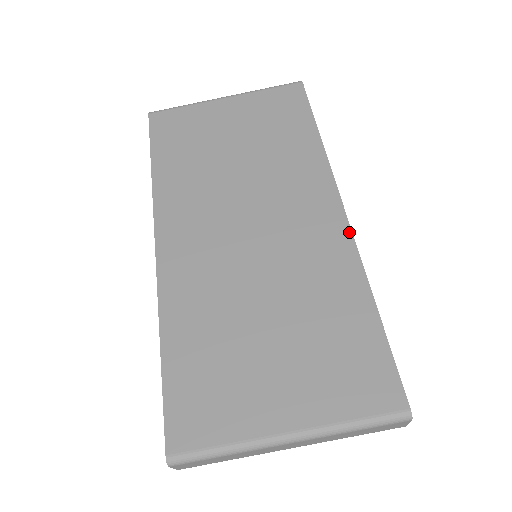
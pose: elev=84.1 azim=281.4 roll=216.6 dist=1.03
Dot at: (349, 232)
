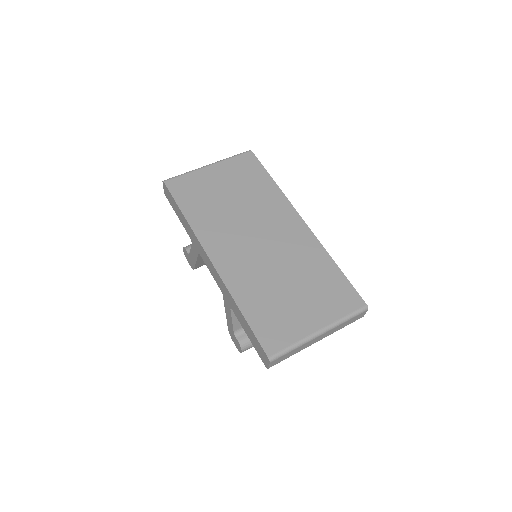
Dot at: (311, 232)
